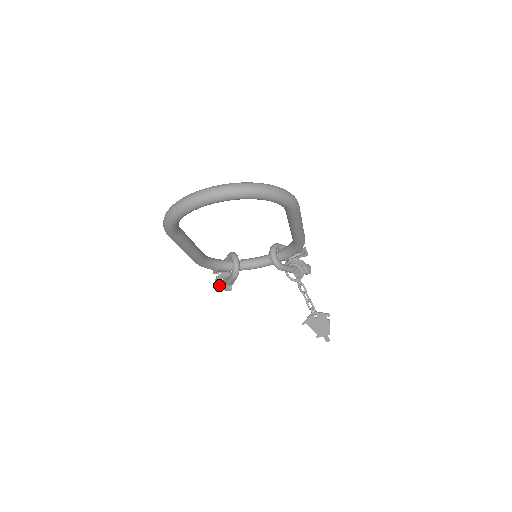
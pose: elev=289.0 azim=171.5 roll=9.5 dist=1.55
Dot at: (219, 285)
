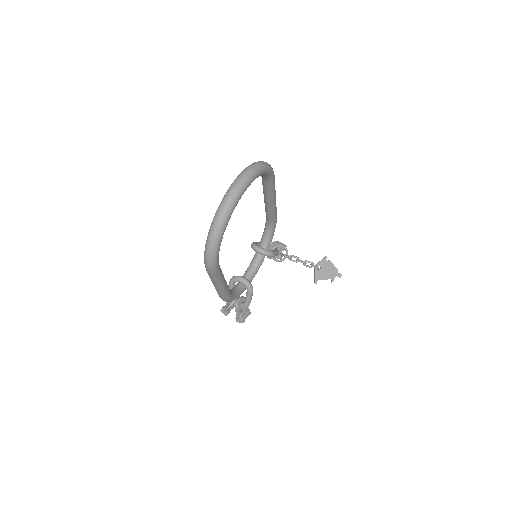
Dot at: (242, 315)
